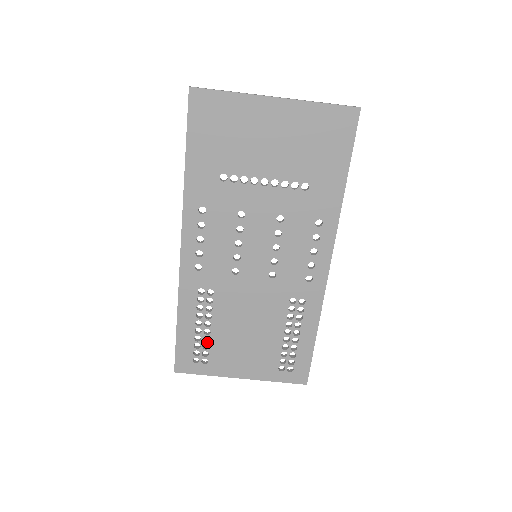
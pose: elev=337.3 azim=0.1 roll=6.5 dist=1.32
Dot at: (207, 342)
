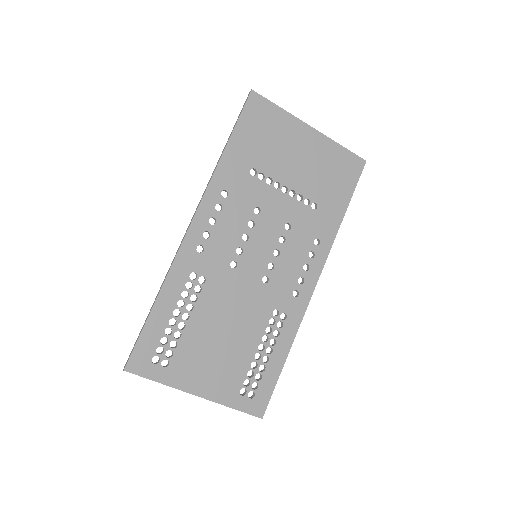
Dot at: (177, 339)
